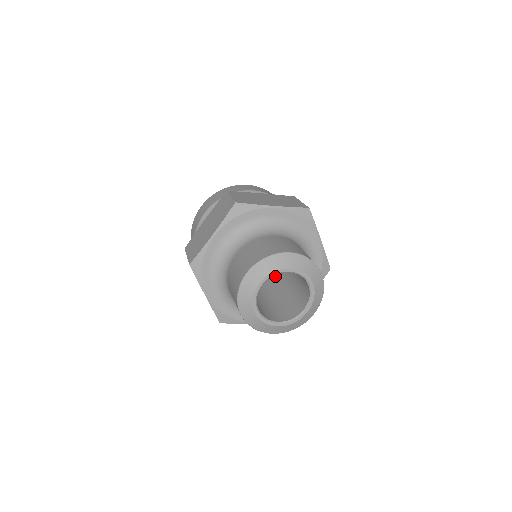
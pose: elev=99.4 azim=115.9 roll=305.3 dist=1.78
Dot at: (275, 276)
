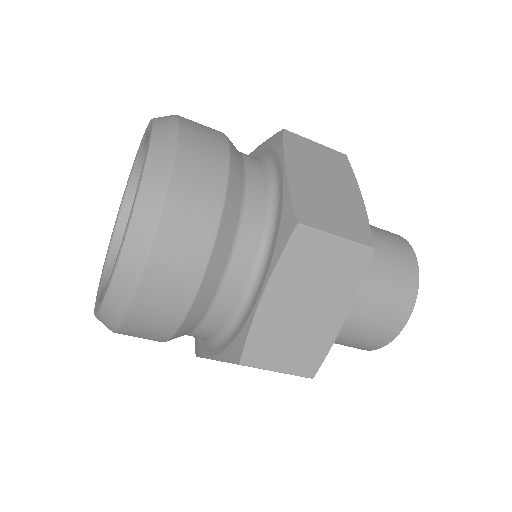
Dot at: occluded
